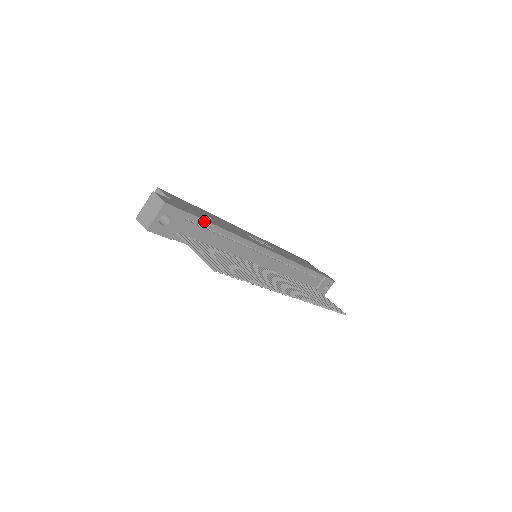
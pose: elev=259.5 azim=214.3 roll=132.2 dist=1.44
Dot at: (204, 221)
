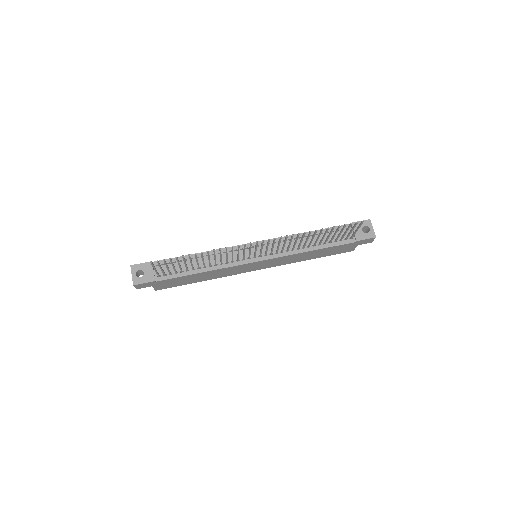
Dot at: occluded
